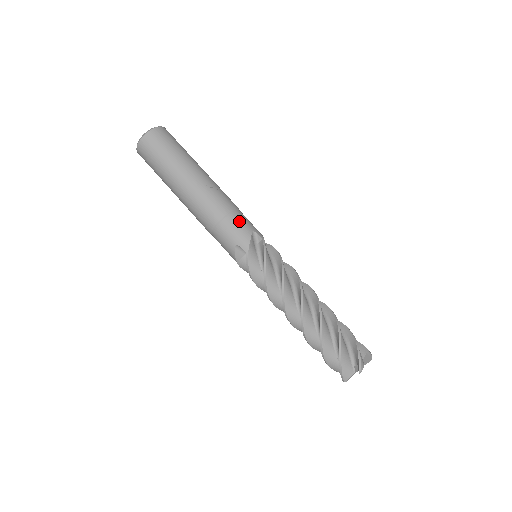
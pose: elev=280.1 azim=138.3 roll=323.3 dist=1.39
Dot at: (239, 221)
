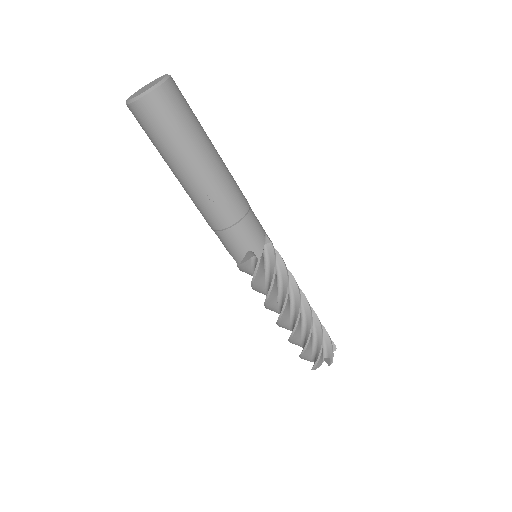
Dot at: (235, 239)
